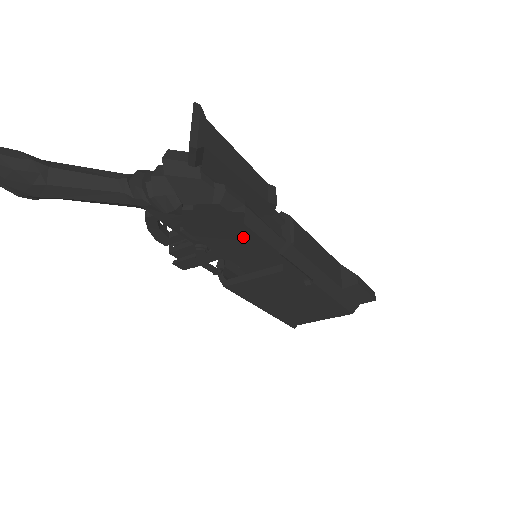
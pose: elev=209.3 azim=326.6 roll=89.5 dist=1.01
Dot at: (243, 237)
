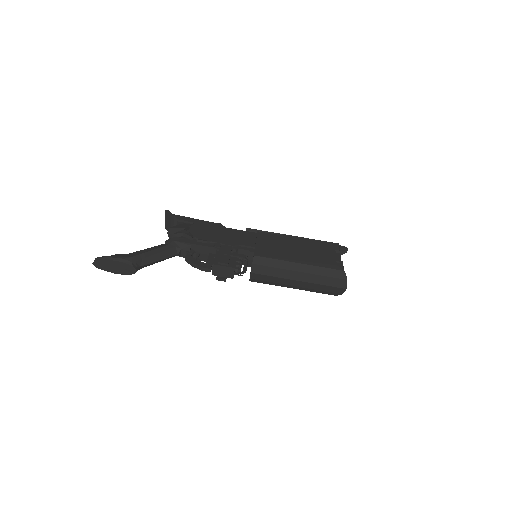
Dot at: (223, 231)
